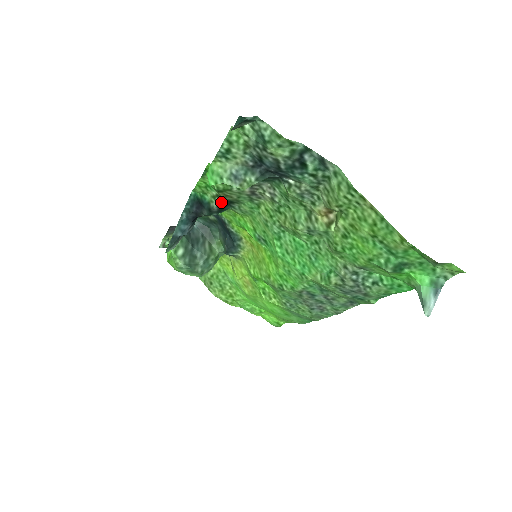
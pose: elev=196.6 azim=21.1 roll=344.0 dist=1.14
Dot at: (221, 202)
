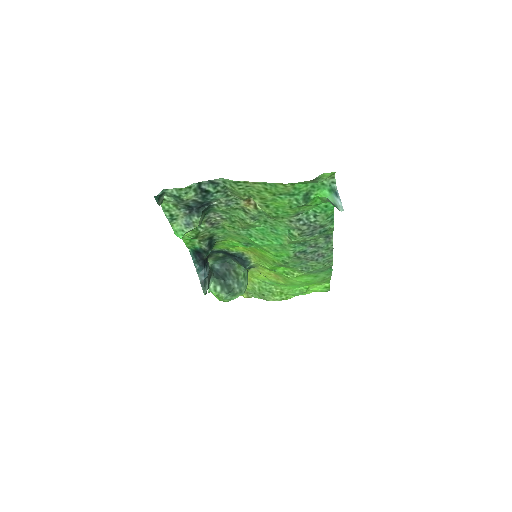
Dot at: (206, 242)
